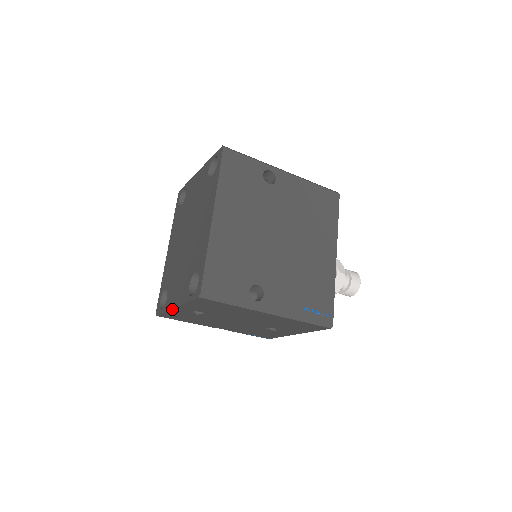
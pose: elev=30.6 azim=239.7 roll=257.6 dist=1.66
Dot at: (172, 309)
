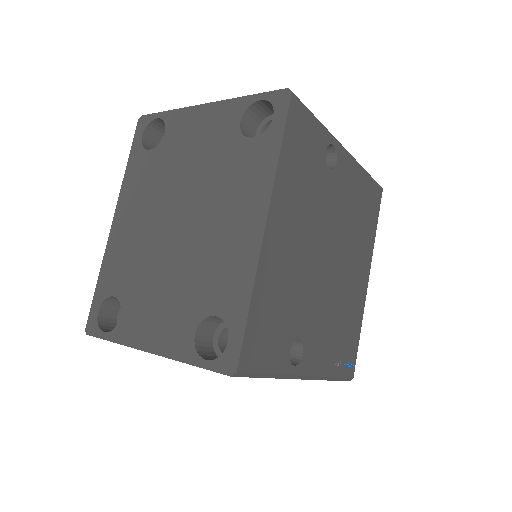
Dot at: (138, 349)
